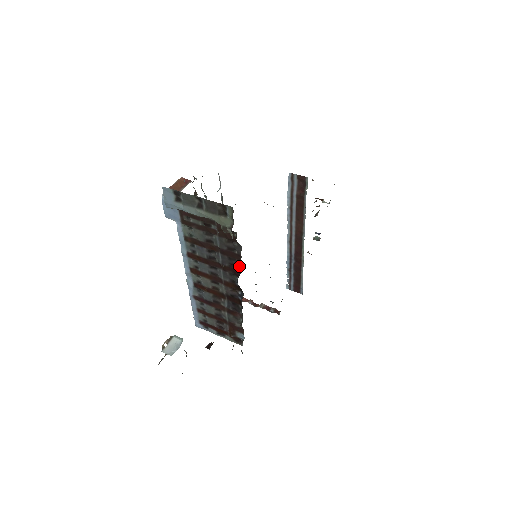
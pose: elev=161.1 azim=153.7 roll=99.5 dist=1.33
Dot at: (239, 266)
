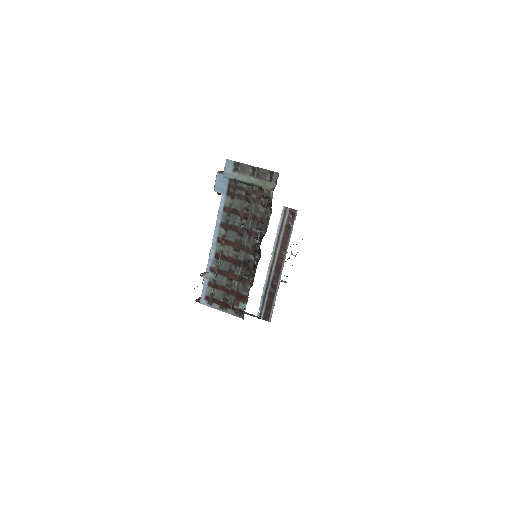
Dot at: (264, 230)
